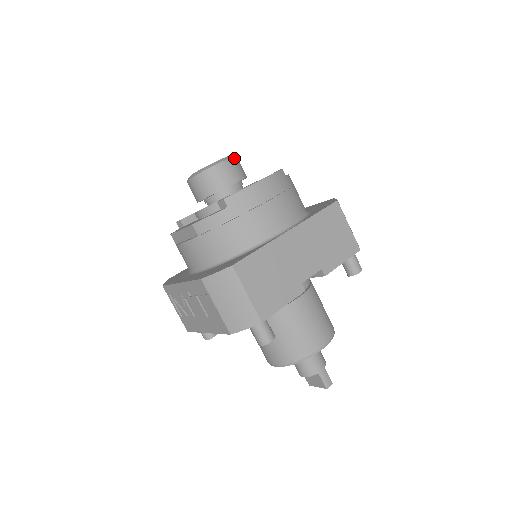
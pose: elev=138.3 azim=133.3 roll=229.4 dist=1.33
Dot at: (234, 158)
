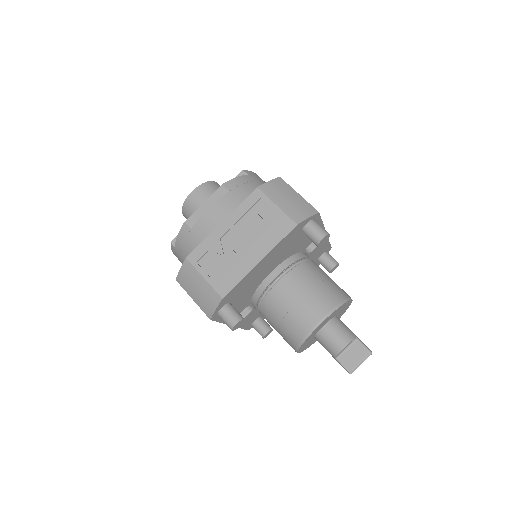
Dot at: occluded
